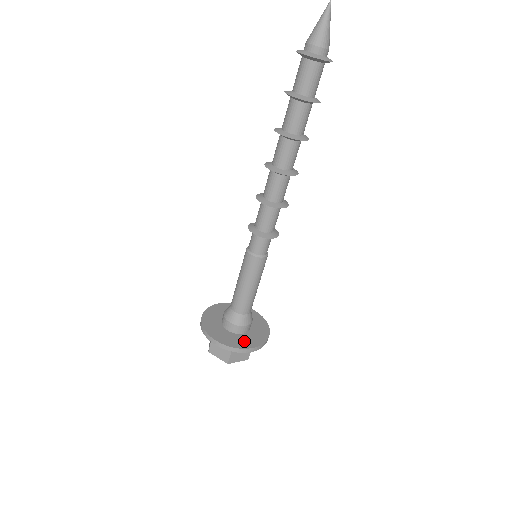
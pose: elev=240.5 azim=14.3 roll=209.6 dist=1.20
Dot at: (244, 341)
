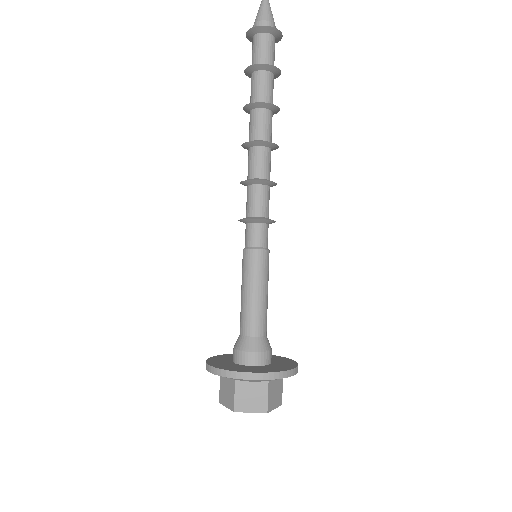
Dot at: (279, 367)
